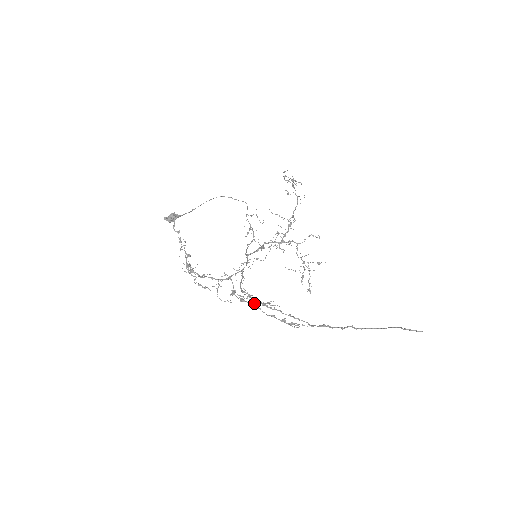
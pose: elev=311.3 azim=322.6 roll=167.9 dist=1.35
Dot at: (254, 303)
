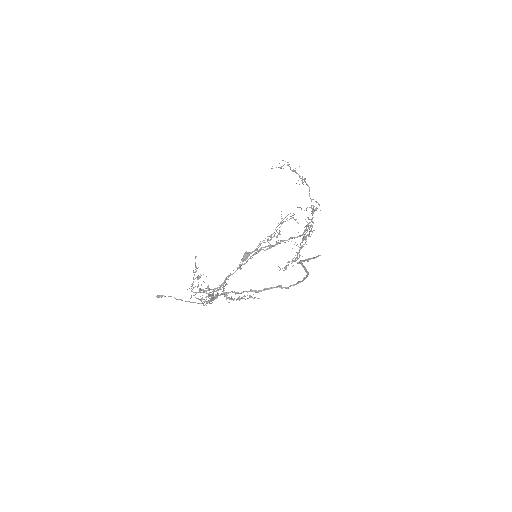
Dot at: occluded
